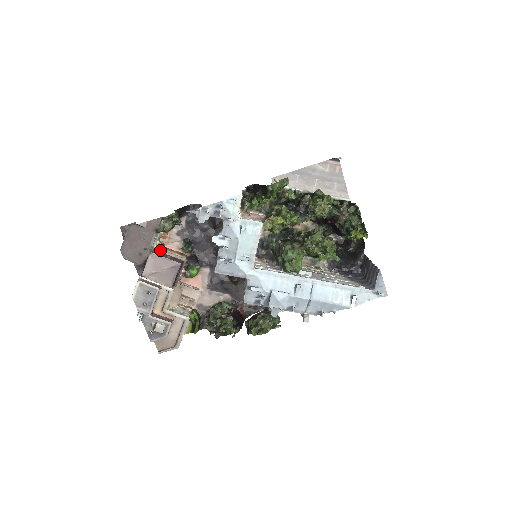
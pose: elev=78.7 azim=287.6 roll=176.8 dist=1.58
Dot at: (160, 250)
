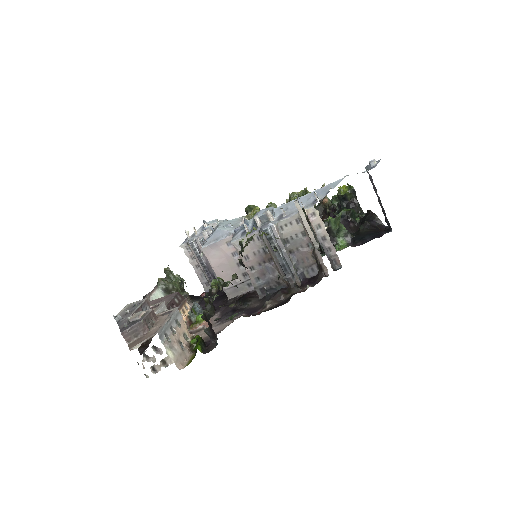
Dot at: occluded
